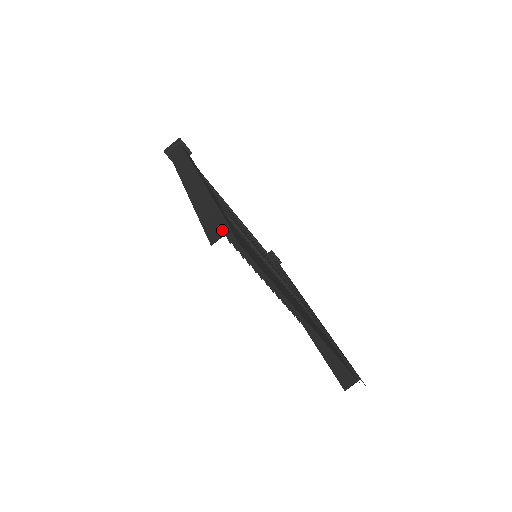
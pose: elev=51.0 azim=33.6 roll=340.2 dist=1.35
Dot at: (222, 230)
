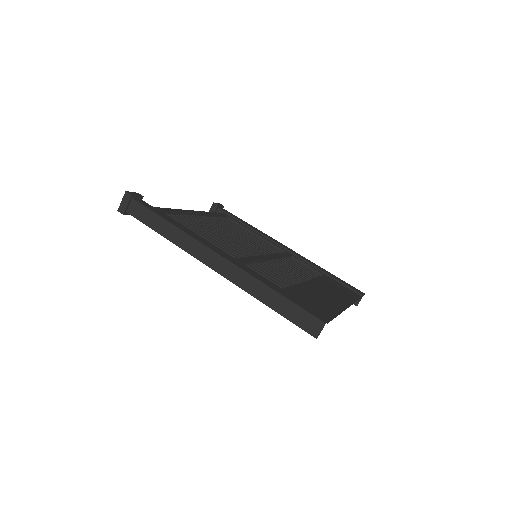
Dot at: (316, 324)
